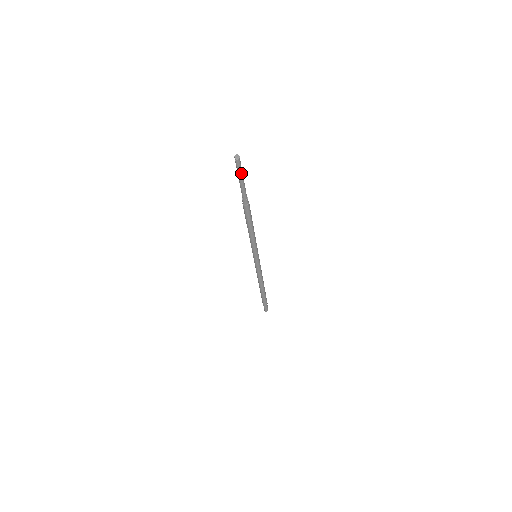
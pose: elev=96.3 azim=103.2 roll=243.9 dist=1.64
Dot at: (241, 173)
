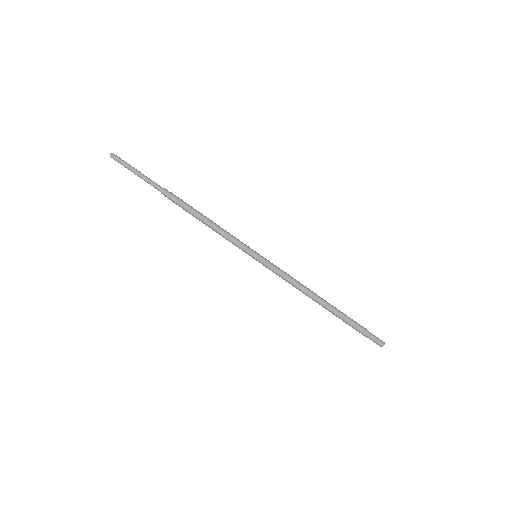
Dot at: (130, 167)
